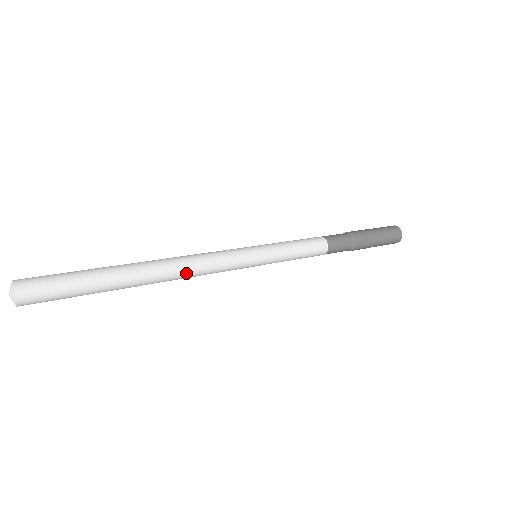
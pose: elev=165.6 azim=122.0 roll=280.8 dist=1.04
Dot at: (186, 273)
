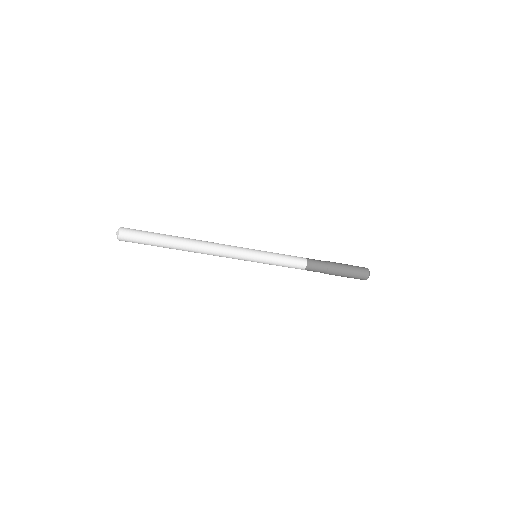
Dot at: (209, 251)
